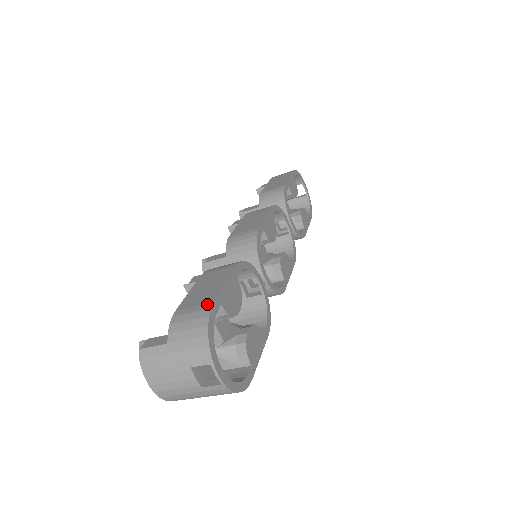
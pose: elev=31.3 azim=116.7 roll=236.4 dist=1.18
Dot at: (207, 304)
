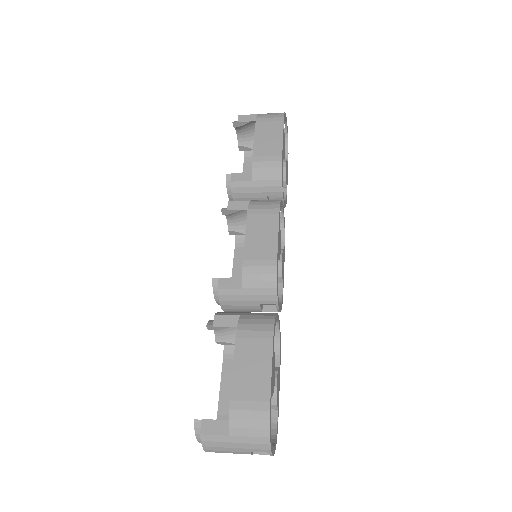
Dot at: (264, 403)
